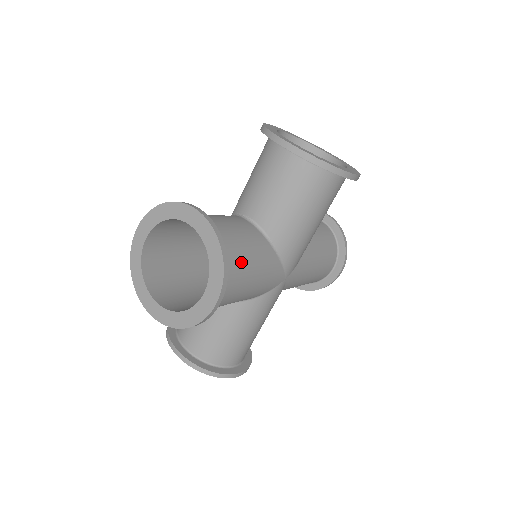
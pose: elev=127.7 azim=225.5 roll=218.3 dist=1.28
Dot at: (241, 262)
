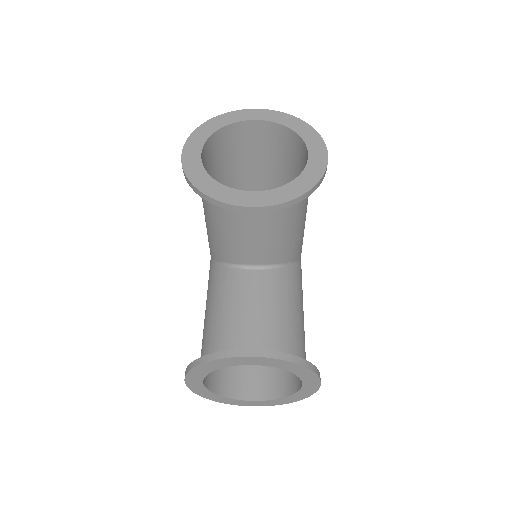
Dot at: (297, 327)
